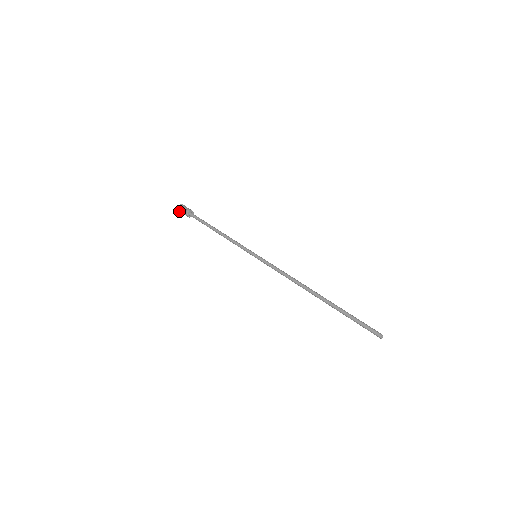
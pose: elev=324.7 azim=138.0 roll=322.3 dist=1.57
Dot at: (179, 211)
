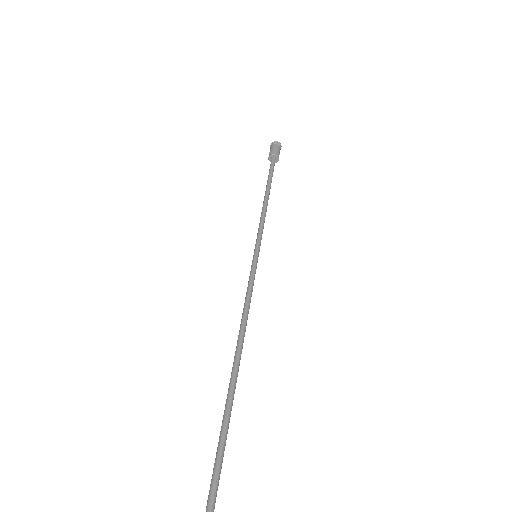
Dot at: occluded
